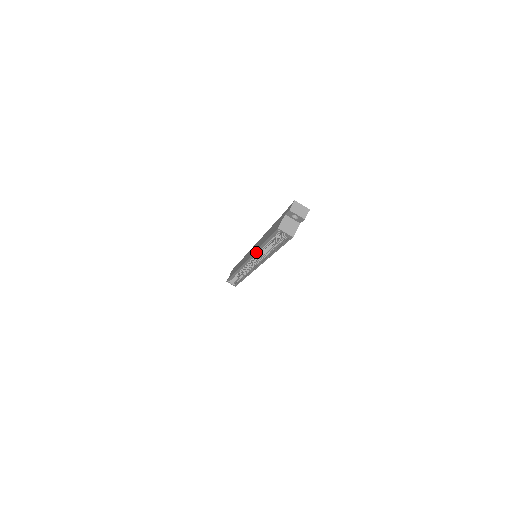
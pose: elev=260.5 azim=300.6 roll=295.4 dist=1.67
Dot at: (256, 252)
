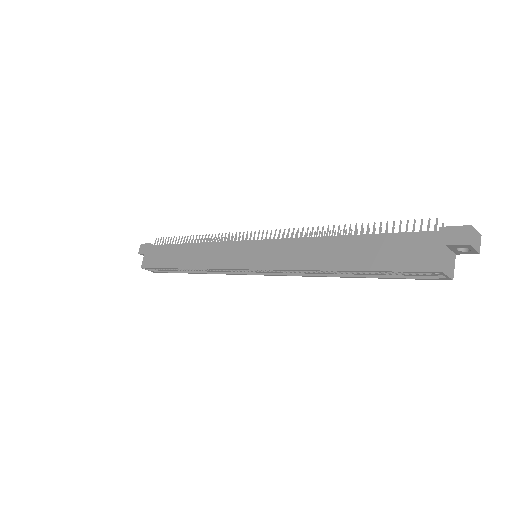
Dot at: (298, 268)
